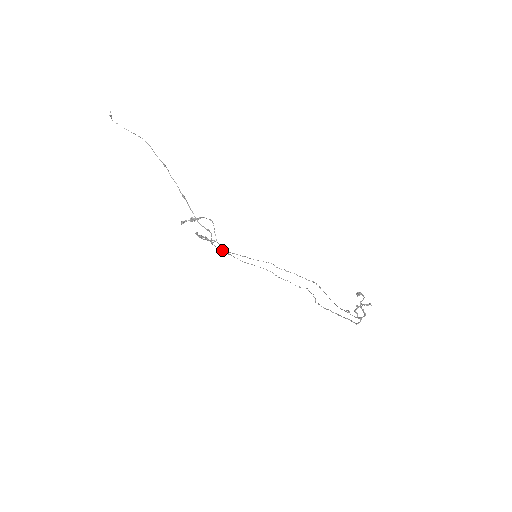
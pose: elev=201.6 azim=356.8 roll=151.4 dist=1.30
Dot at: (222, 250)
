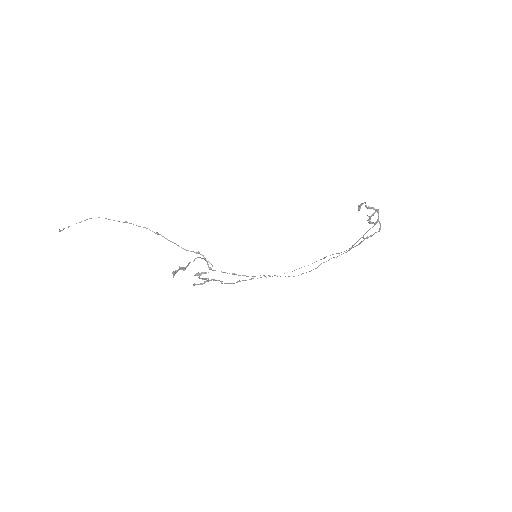
Dot at: (224, 272)
